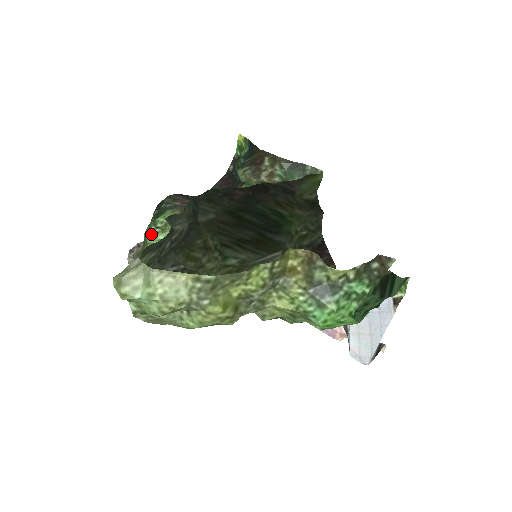
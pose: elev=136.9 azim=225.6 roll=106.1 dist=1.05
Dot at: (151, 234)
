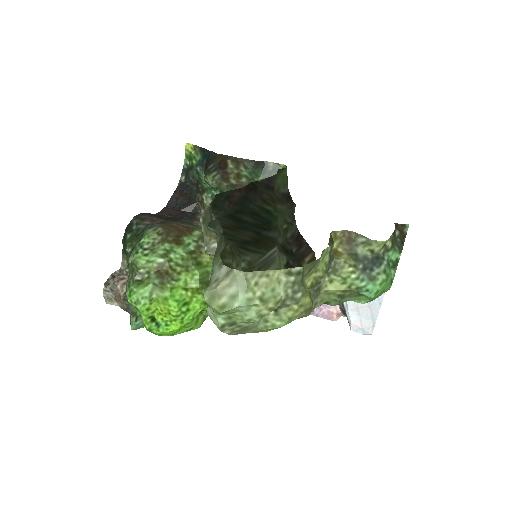
Dot at: (141, 257)
